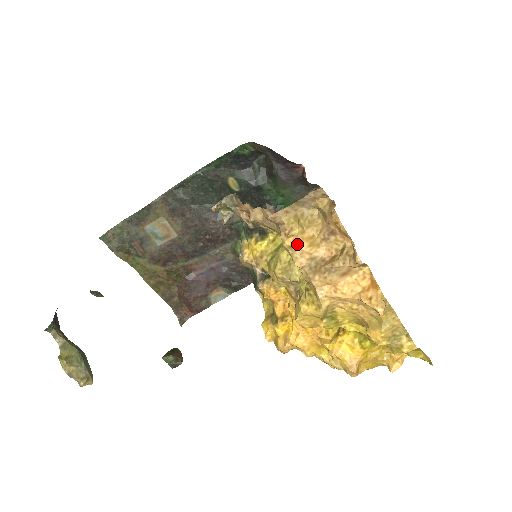
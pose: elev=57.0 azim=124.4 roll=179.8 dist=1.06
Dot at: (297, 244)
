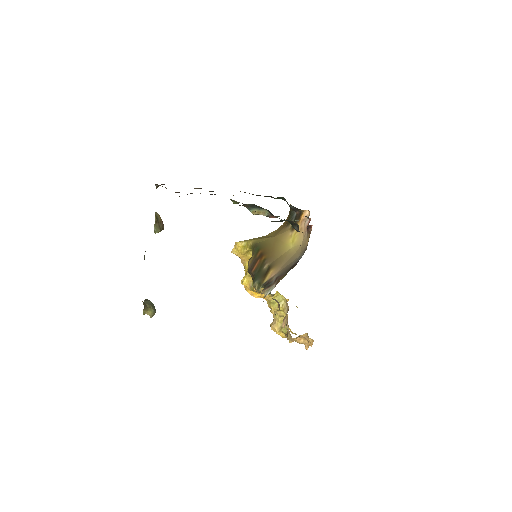
Dot at: occluded
